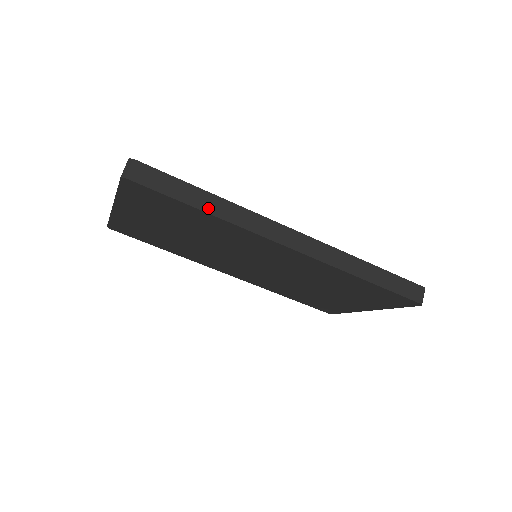
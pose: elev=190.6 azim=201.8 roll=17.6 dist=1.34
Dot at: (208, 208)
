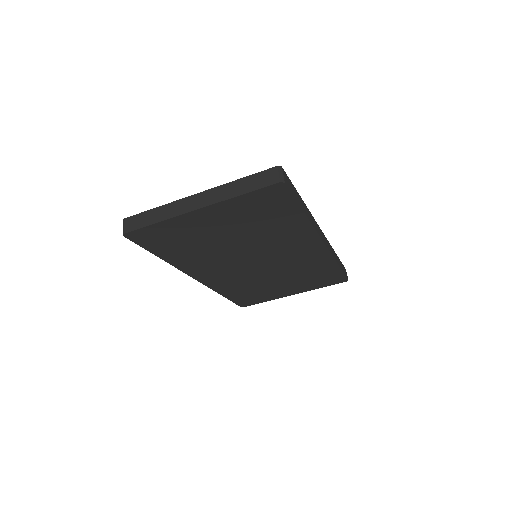
Dot at: (305, 212)
